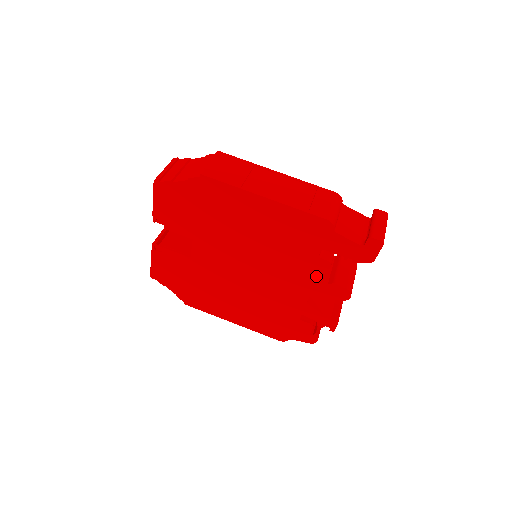
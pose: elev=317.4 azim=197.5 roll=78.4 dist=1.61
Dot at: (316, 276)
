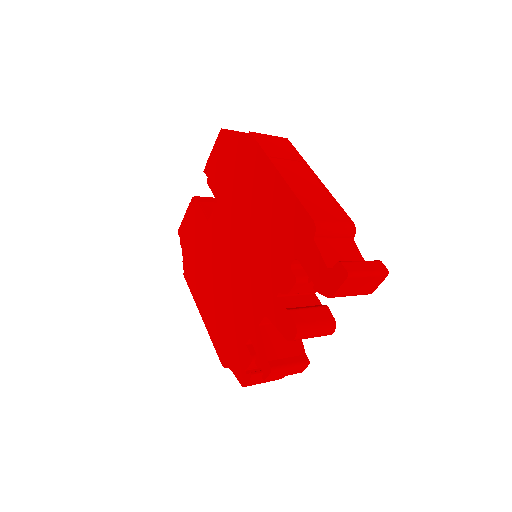
Dot at: (279, 292)
